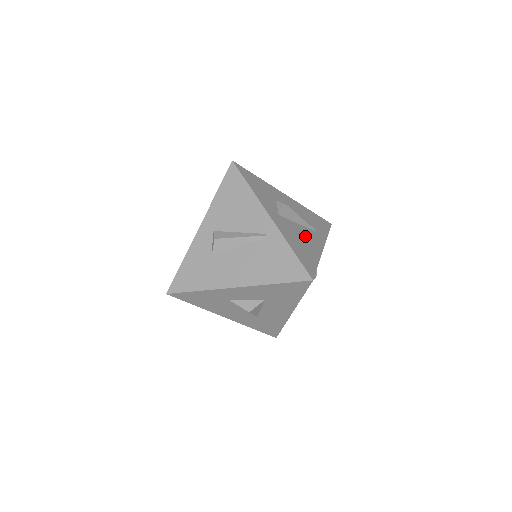
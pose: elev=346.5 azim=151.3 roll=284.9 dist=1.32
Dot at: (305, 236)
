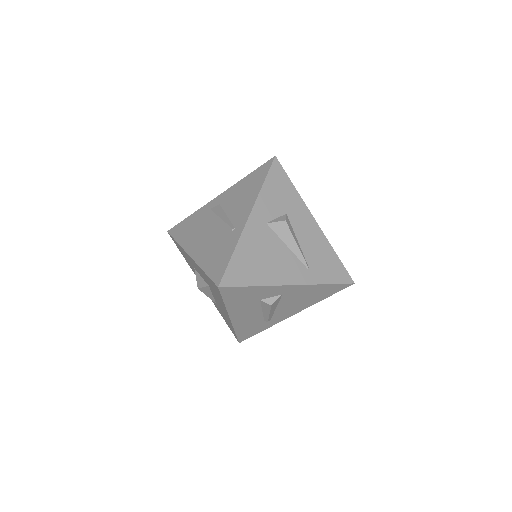
Dot at: (278, 259)
